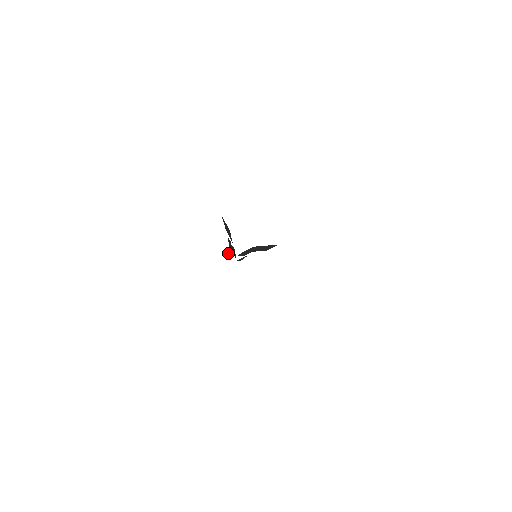
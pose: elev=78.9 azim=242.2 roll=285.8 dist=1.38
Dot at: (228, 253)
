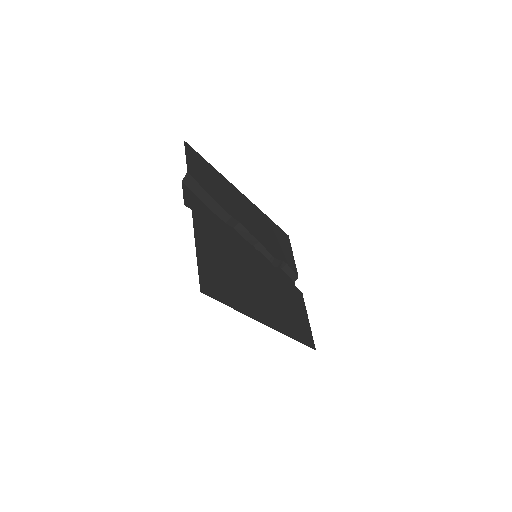
Dot at: (291, 271)
